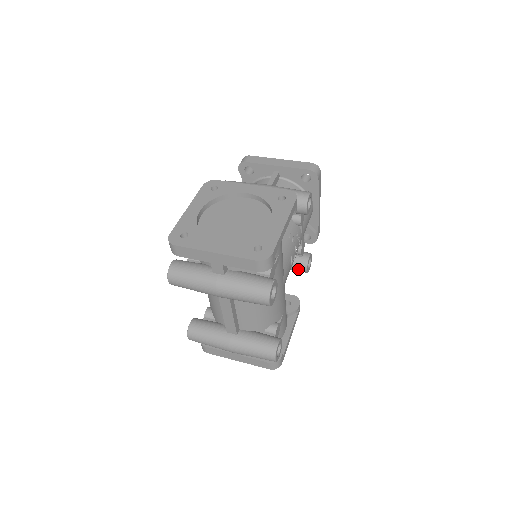
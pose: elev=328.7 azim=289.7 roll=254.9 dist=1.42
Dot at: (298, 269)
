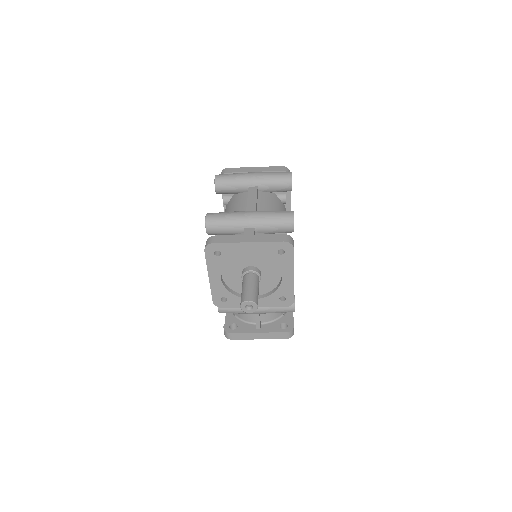
Dot at: occluded
